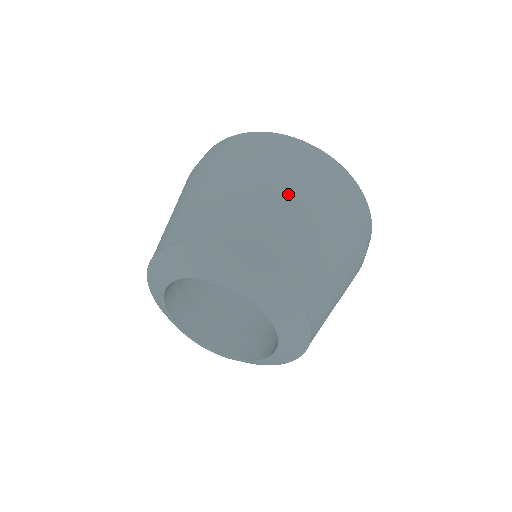
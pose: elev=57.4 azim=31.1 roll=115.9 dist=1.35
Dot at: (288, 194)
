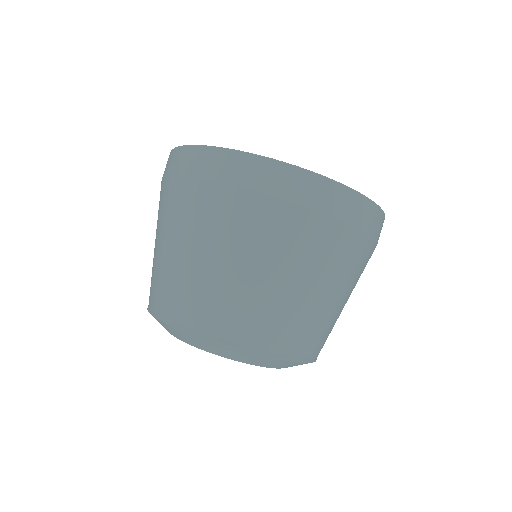
Dot at: (295, 264)
